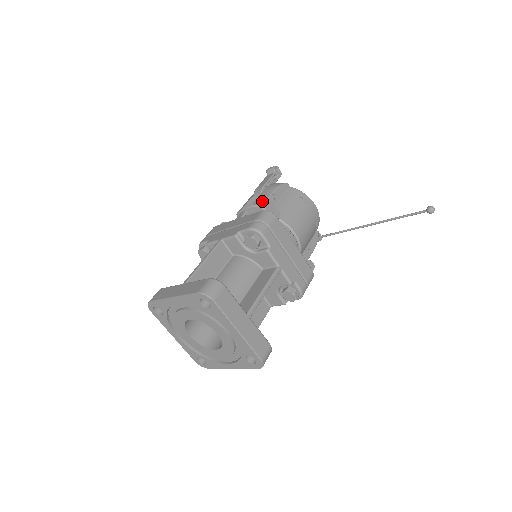
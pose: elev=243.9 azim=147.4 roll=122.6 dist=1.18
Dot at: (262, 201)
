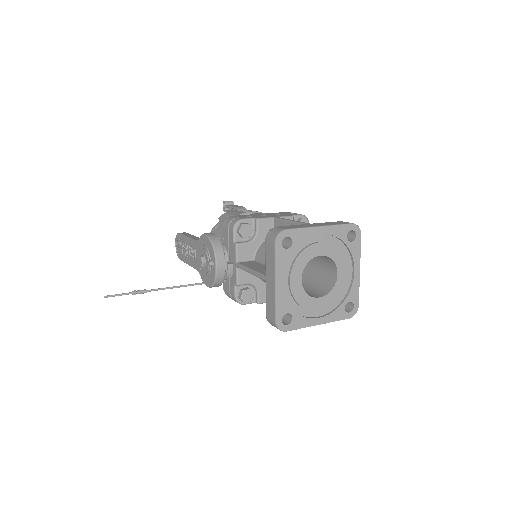
Dot at: occluded
